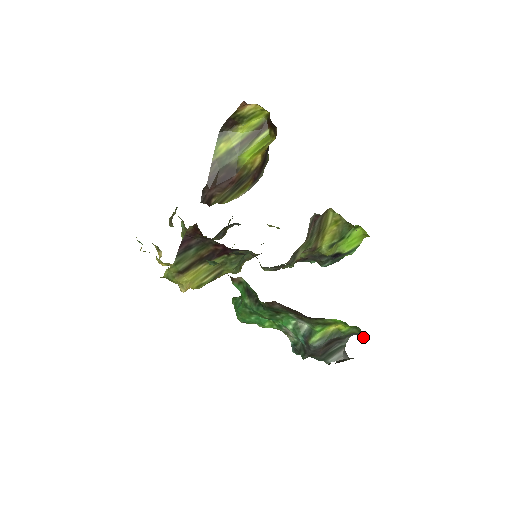
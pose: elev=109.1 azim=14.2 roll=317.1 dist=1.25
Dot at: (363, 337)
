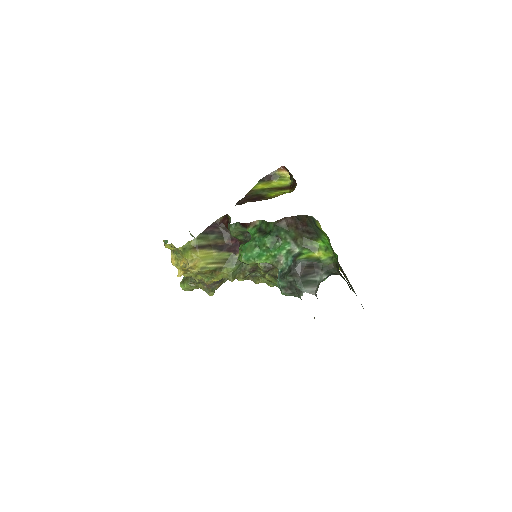
Dot at: (336, 263)
